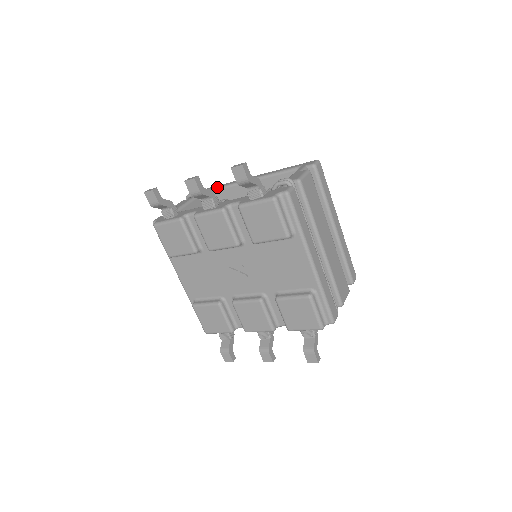
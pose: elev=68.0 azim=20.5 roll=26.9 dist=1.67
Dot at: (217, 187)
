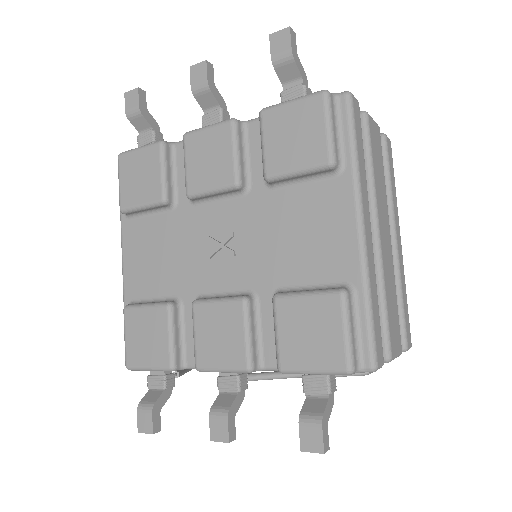
Dot at: occluded
